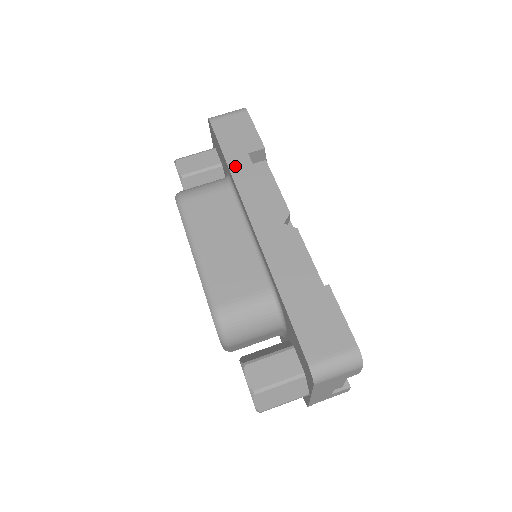
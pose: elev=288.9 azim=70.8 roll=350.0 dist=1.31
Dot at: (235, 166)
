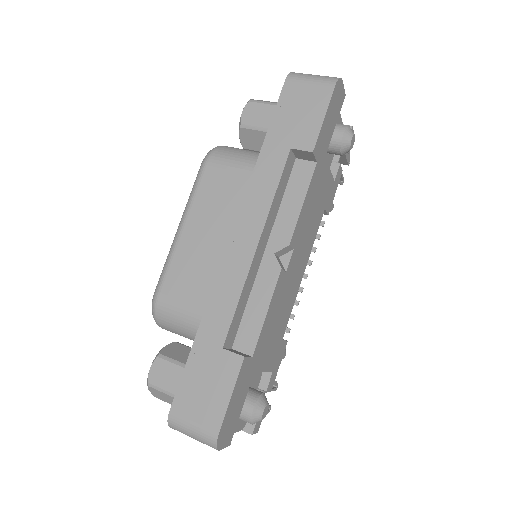
Dot at: (266, 157)
